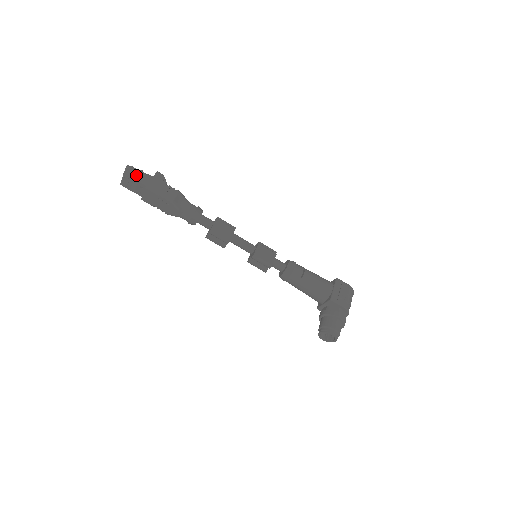
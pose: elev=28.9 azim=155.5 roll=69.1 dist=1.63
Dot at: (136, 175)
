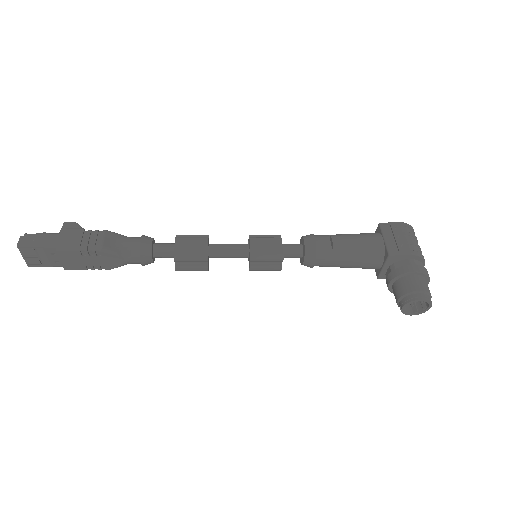
Dot at: (36, 242)
